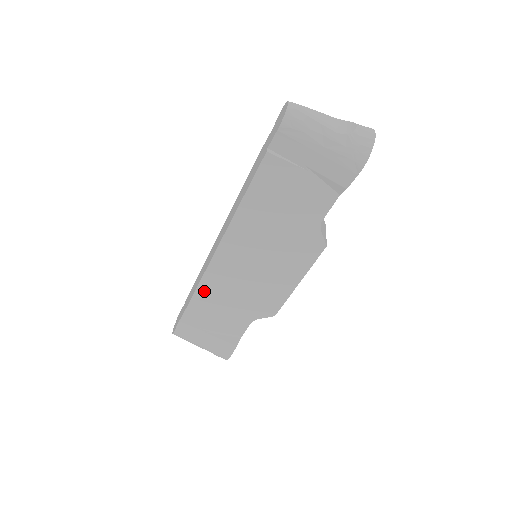
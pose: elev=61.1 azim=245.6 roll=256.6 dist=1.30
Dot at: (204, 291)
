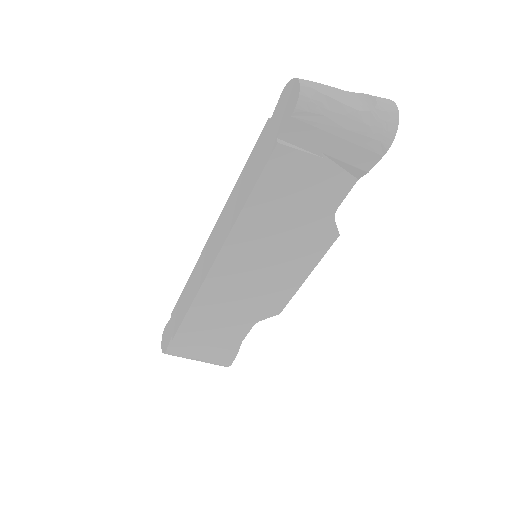
Dot at: (201, 305)
